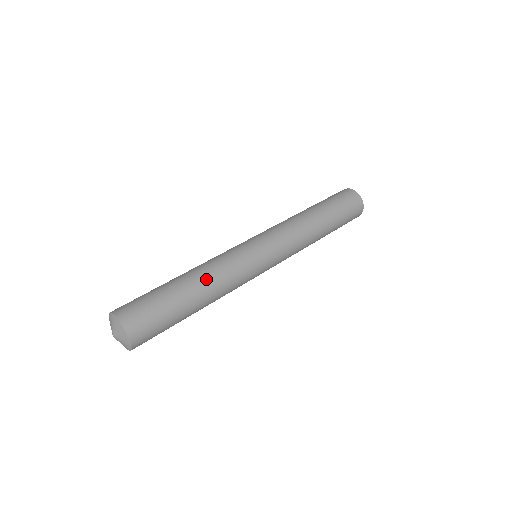
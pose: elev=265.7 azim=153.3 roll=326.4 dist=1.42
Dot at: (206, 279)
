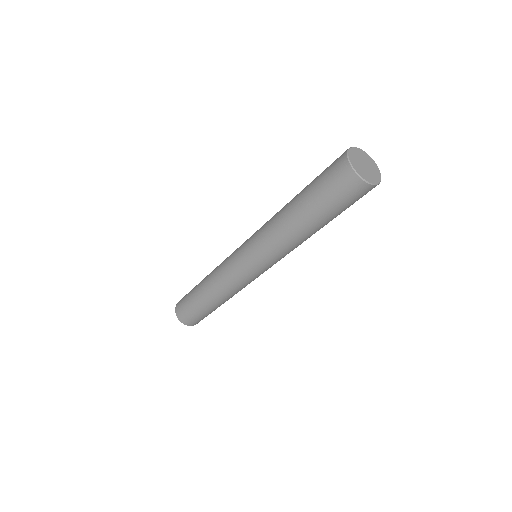
Dot at: (217, 297)
